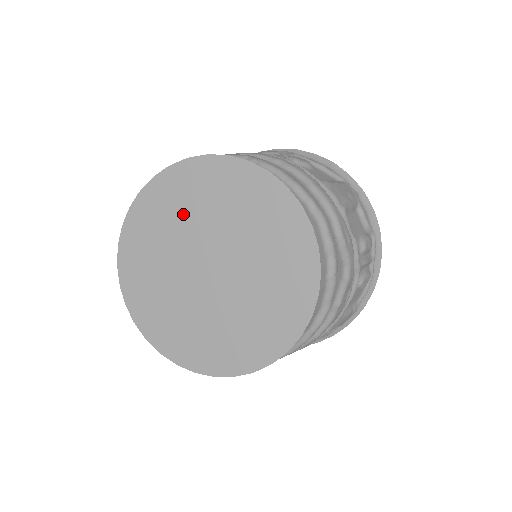
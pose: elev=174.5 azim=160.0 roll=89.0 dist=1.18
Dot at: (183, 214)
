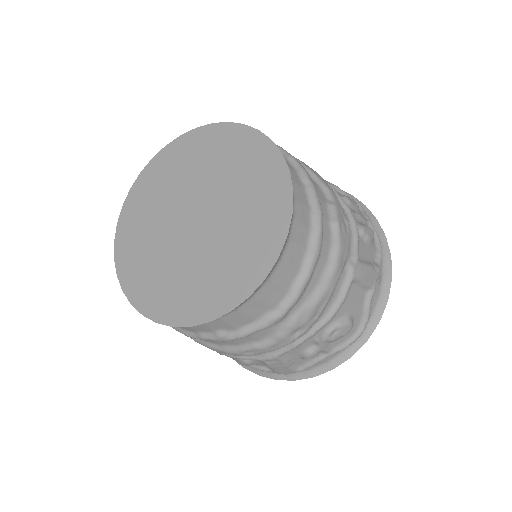
Dot at: (160, 197)
